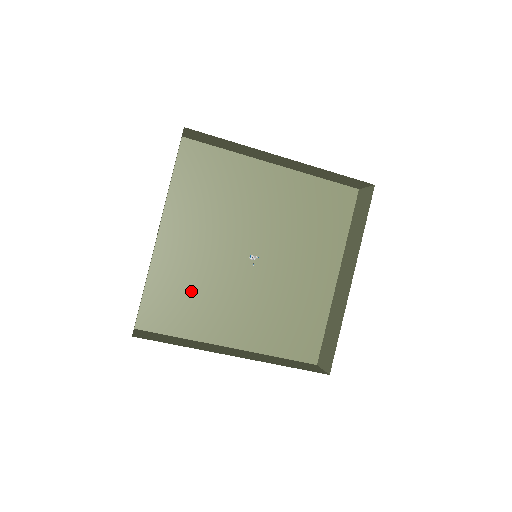
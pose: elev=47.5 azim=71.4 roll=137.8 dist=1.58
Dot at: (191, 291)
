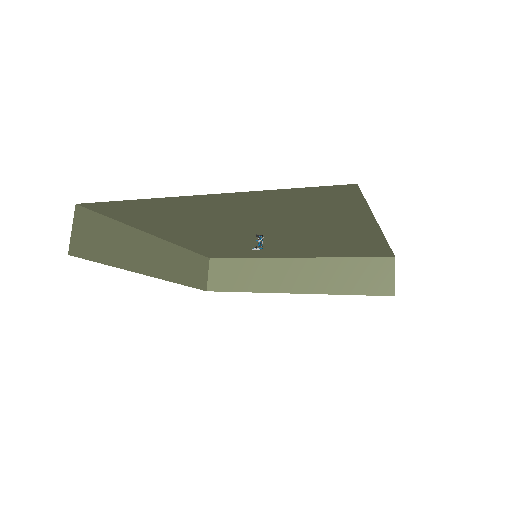
Dot at: (227, 248)
